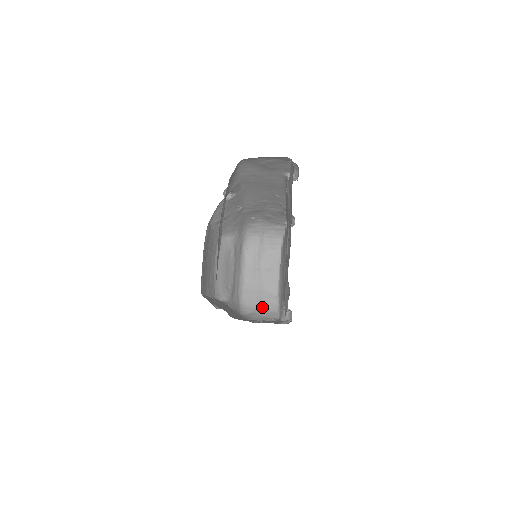
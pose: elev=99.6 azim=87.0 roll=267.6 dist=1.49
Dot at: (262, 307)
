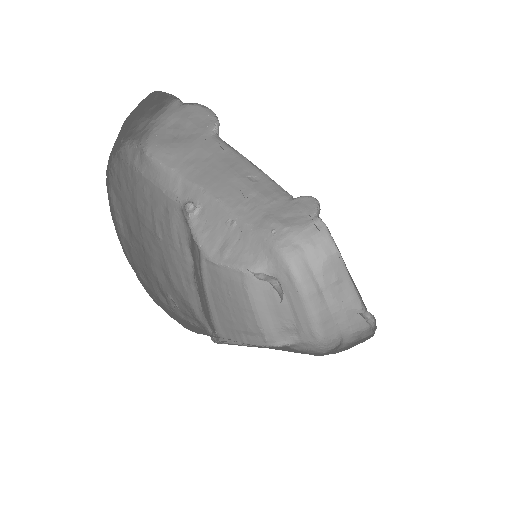
Dot at: (349, 332)
